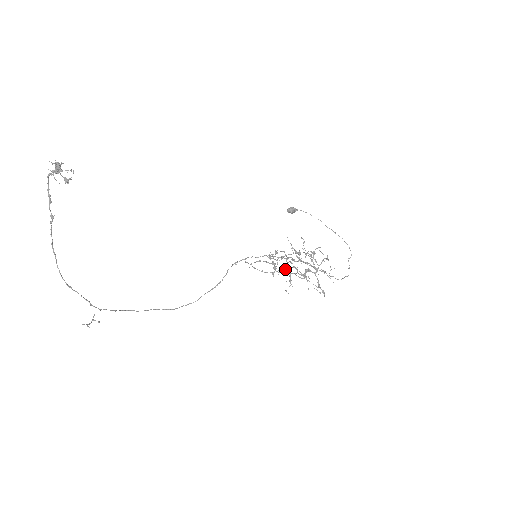
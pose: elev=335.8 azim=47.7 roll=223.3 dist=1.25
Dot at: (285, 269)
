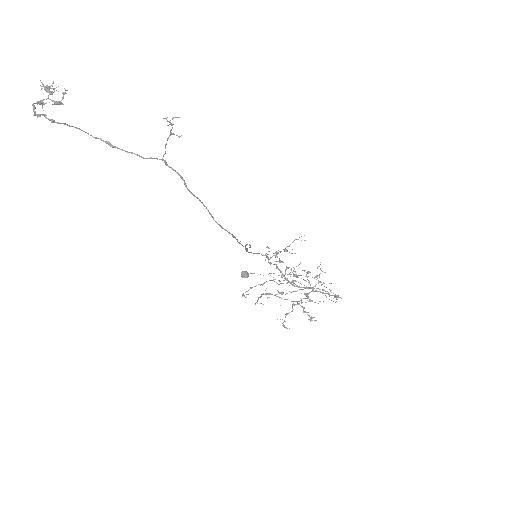
Dot at: (289, 312)
